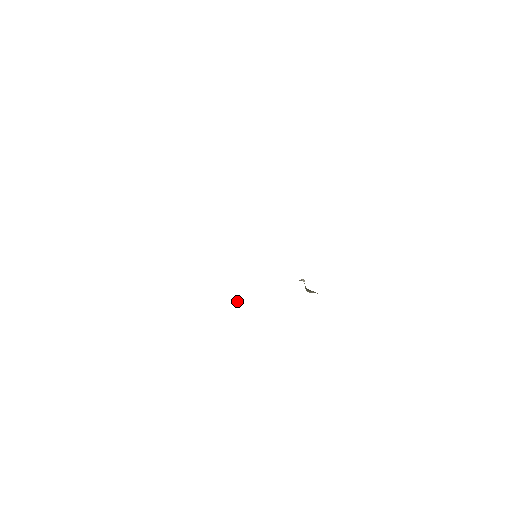
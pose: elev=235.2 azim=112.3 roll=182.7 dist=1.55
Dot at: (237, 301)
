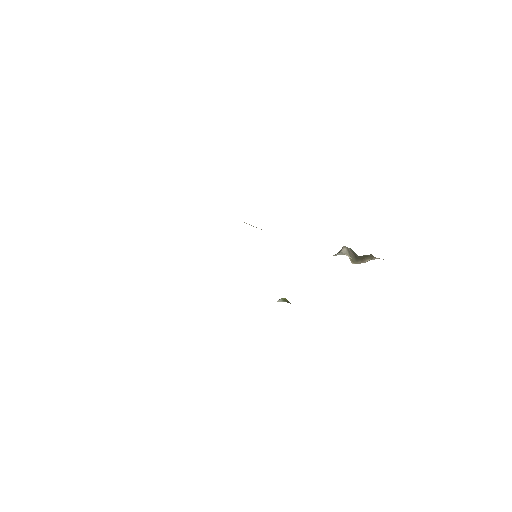
Dot at: (284, 301)
